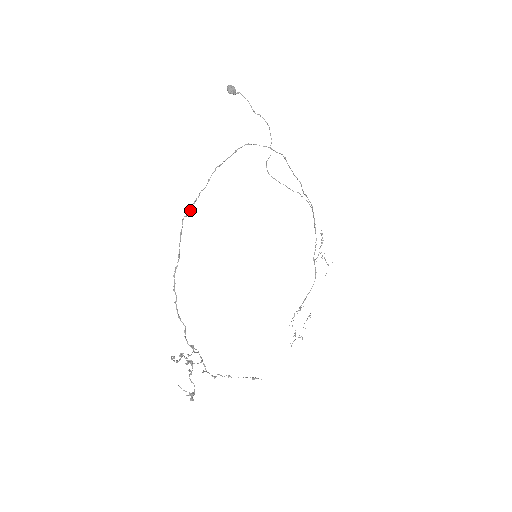
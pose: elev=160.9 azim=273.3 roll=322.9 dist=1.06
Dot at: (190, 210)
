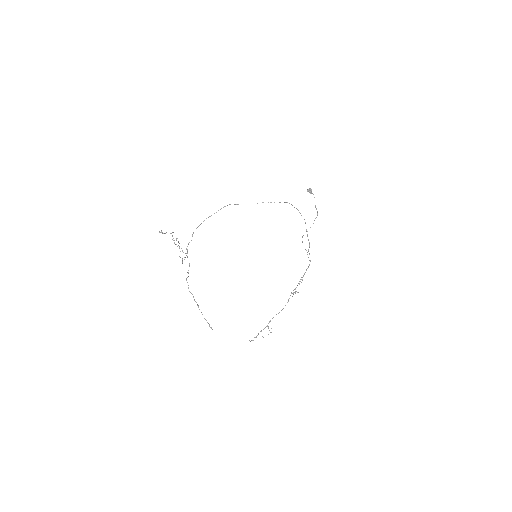
Dot at: (237, 204)
